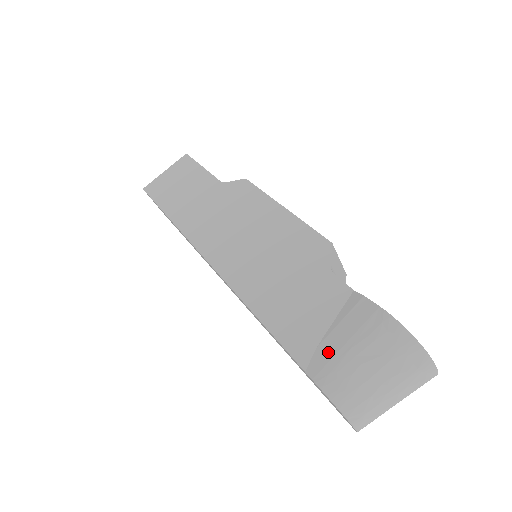
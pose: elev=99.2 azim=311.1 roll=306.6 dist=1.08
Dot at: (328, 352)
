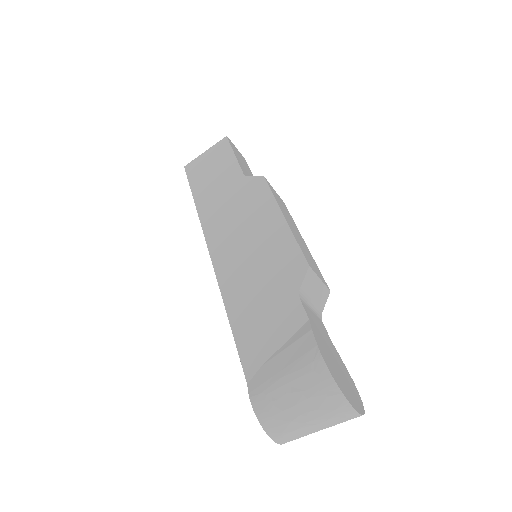
Dot at: (268, 373)
